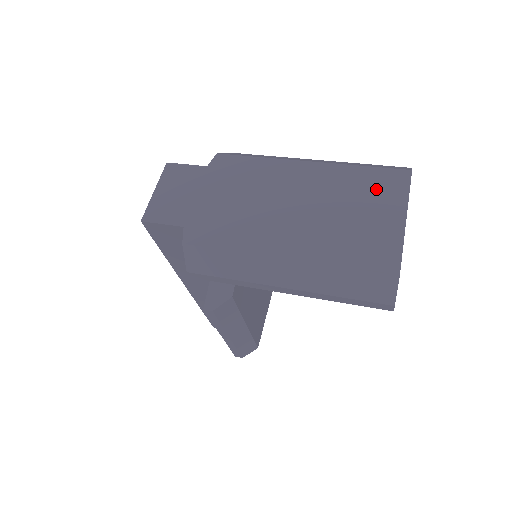
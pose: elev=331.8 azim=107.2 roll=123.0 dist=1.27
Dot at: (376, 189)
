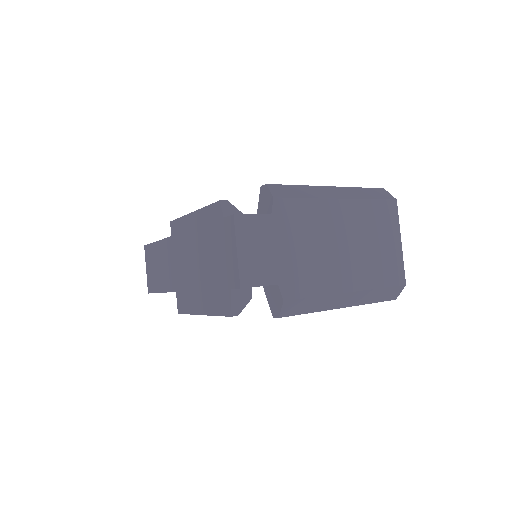
Dot at: (383, 220)
